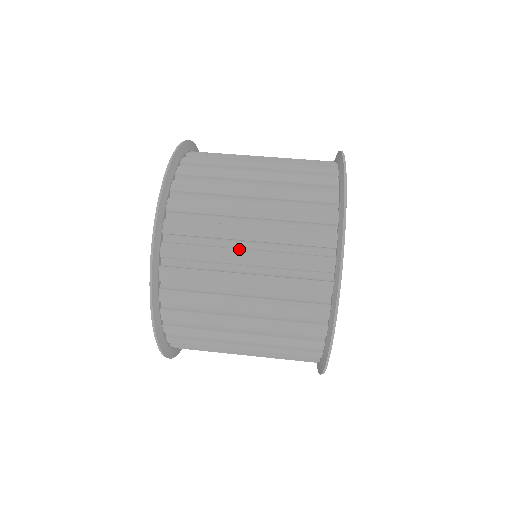
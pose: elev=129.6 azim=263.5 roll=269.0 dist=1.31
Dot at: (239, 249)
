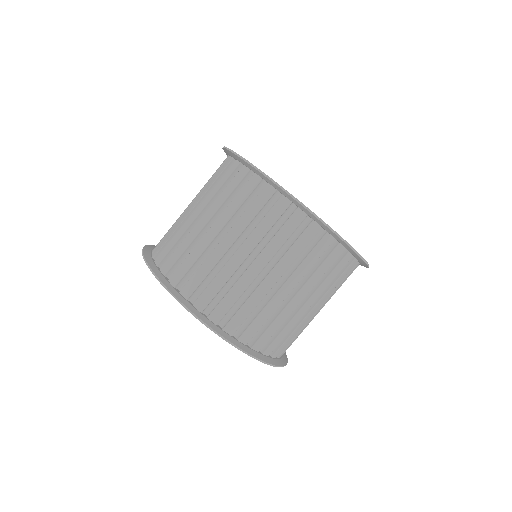
Dot at: (301, 308)
